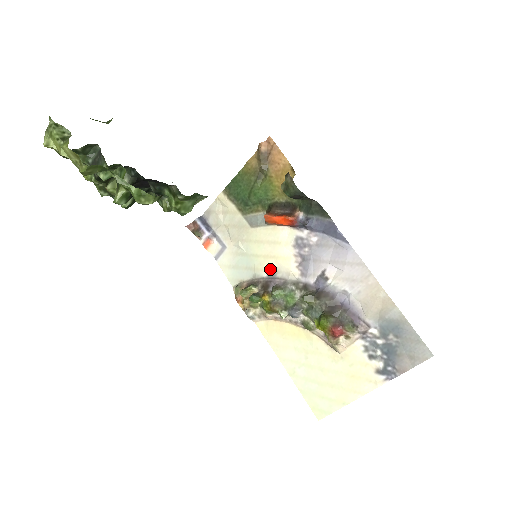
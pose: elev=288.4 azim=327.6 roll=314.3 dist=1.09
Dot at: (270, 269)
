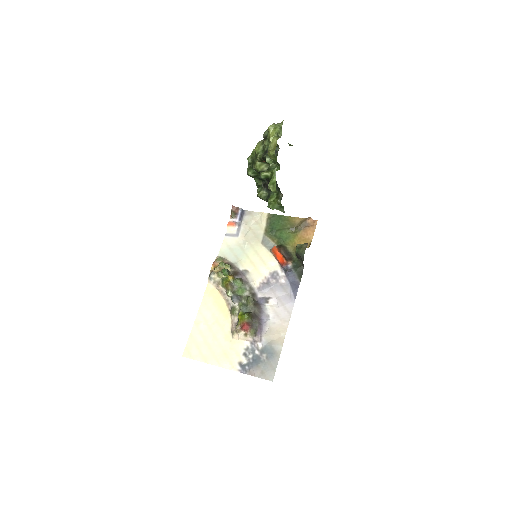
Dot at: (247, 269)
